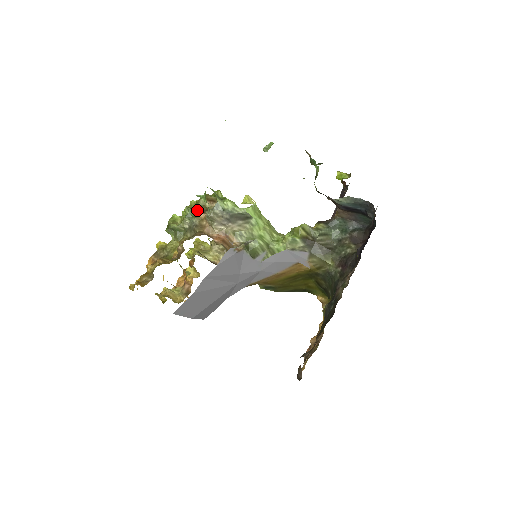
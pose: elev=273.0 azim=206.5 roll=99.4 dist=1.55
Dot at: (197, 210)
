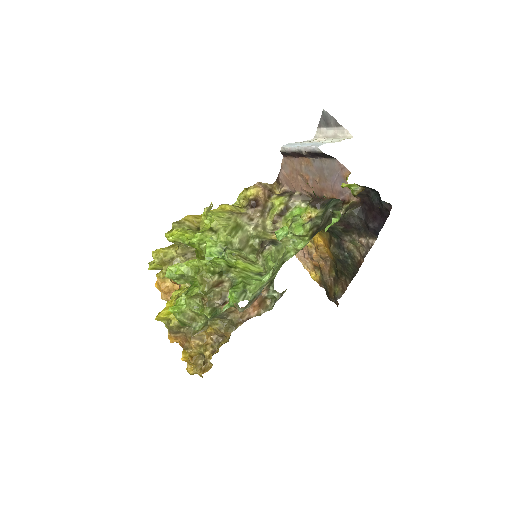
Dot at: (214, 304)
